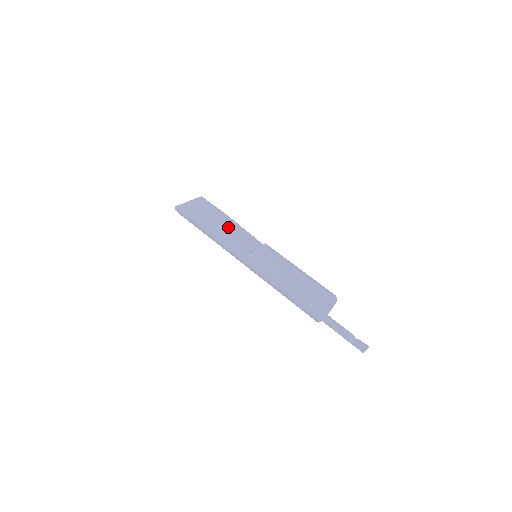
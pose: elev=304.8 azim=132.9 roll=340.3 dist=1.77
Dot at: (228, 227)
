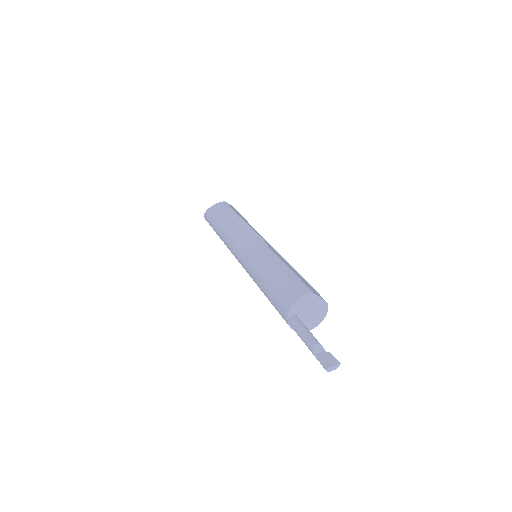
Dot at: (232, 227)
